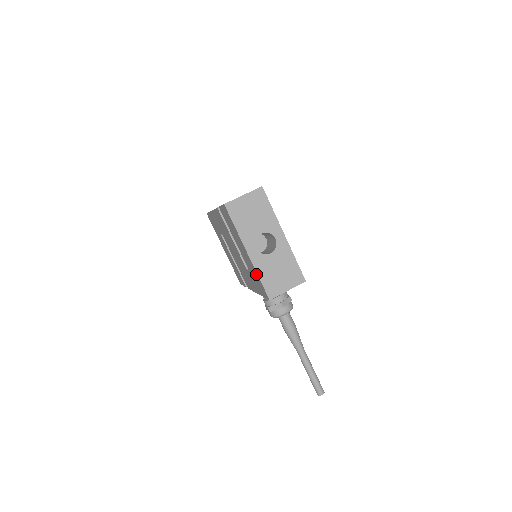
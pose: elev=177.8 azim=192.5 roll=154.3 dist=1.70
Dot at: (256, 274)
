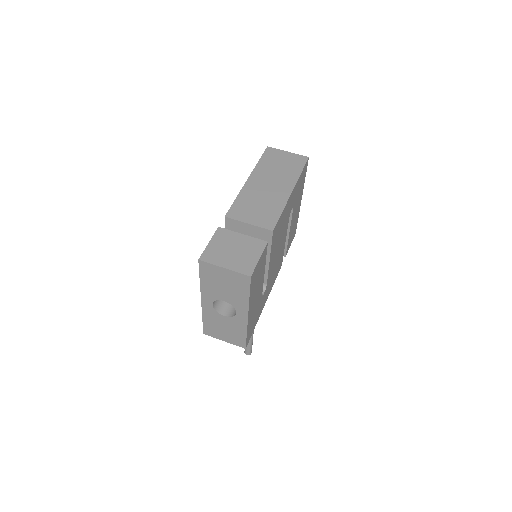
Dot at: occluded
